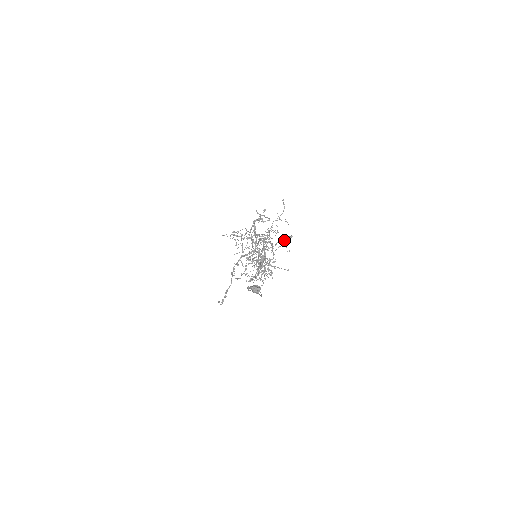
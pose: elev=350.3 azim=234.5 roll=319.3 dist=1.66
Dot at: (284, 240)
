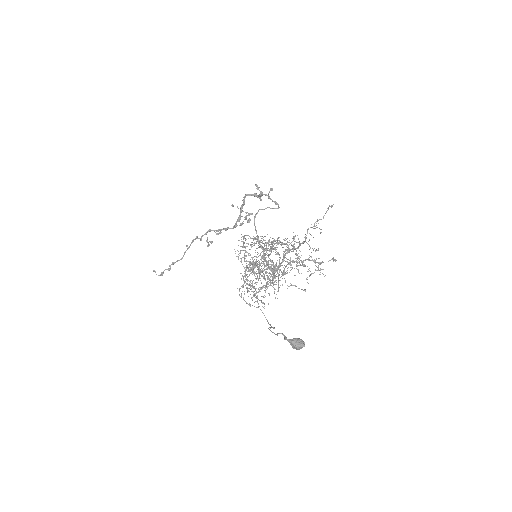
Dot at: occluded
